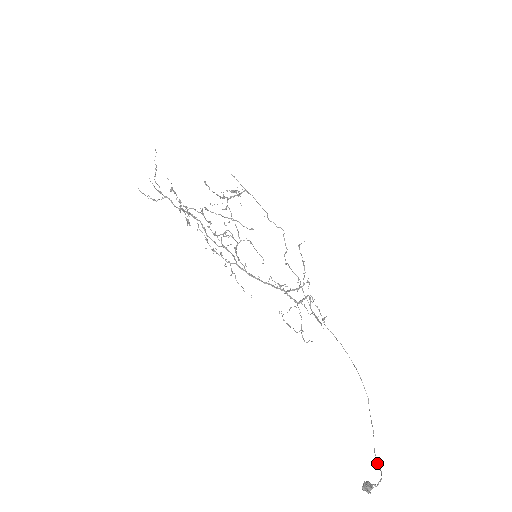
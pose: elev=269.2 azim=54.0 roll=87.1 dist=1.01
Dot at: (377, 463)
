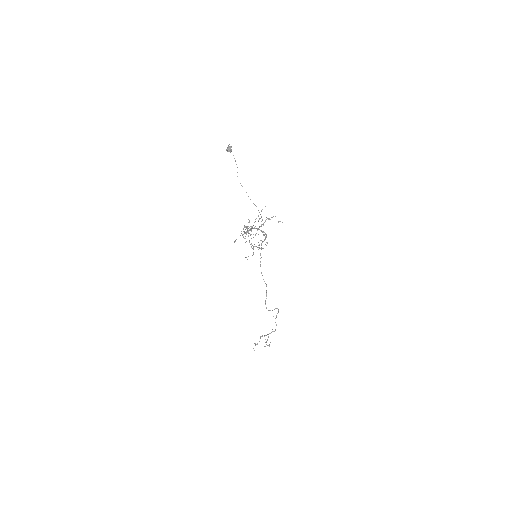
Dot at: occluded
